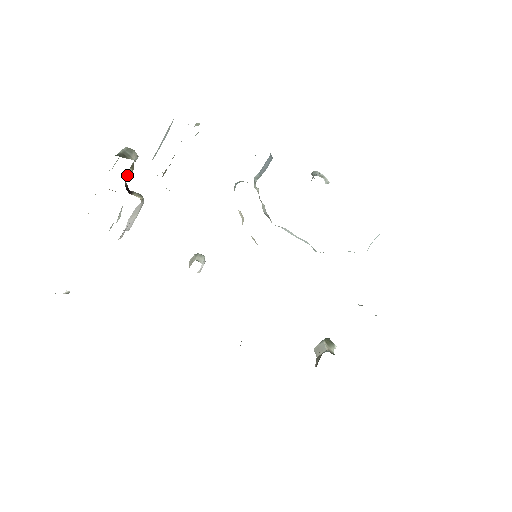
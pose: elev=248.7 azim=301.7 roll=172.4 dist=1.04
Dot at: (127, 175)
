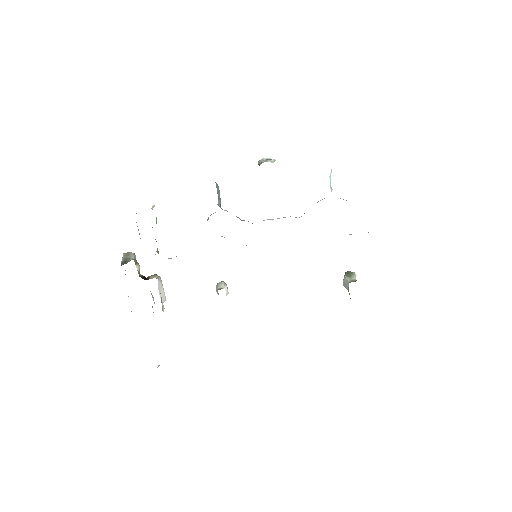
Dot at: (137, 270)
